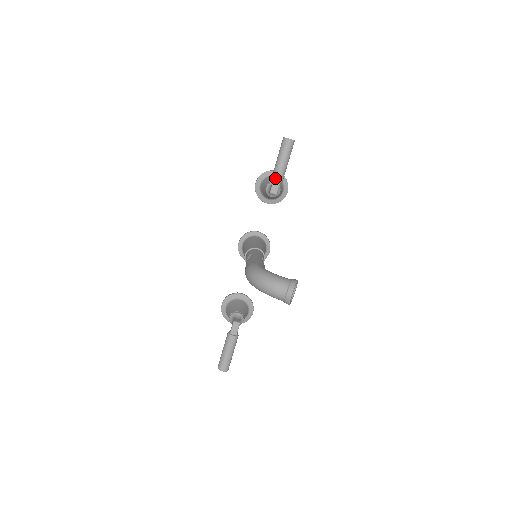
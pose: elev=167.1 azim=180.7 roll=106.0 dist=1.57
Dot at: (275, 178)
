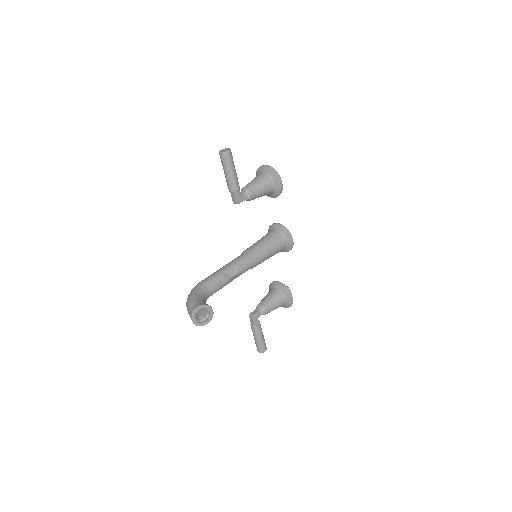
Dot at: (229, 190)
